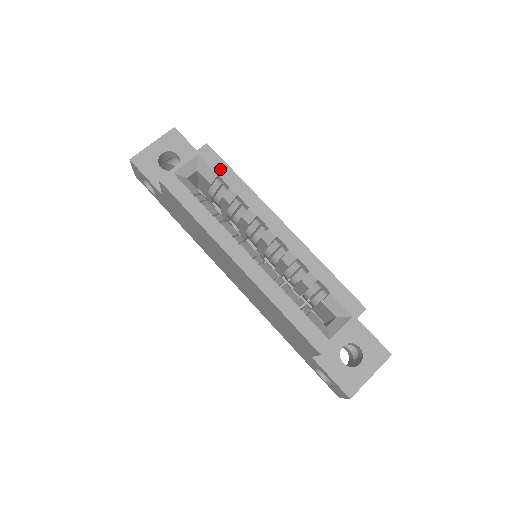
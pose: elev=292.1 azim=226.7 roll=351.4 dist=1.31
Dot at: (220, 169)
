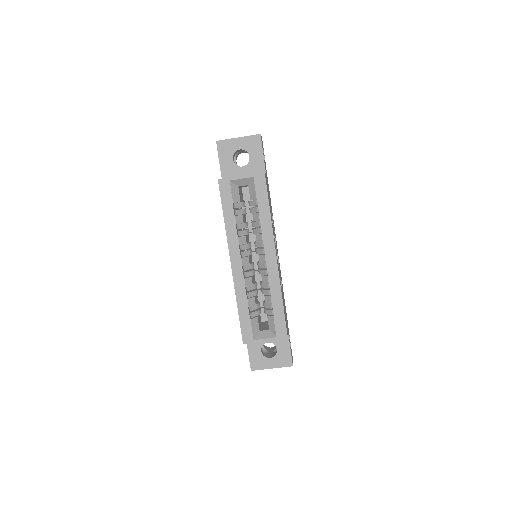
Dot at: (261, 196)
